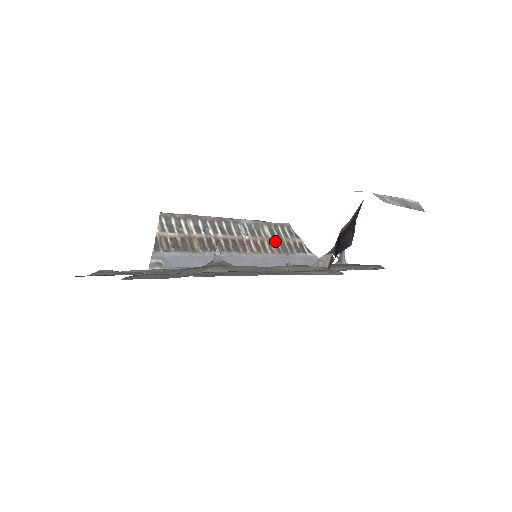
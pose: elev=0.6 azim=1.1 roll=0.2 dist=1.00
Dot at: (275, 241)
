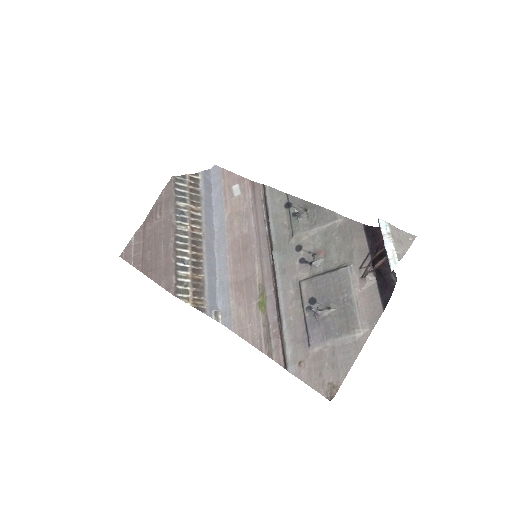
Dot at: (190, 203)
